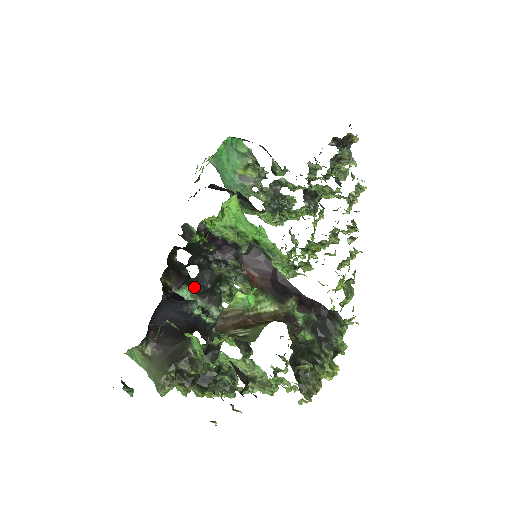
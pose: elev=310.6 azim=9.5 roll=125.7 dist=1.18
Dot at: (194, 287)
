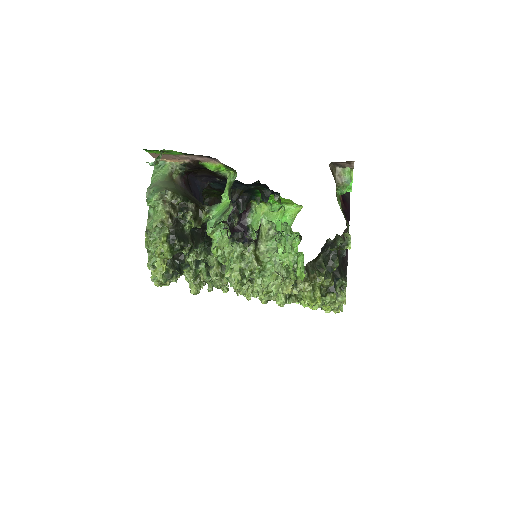
Dot at: occluded
